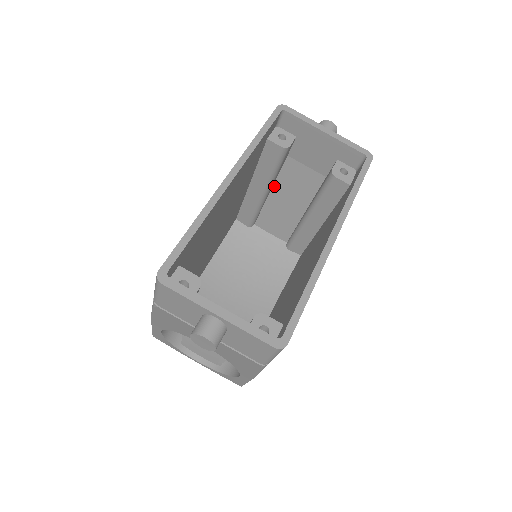
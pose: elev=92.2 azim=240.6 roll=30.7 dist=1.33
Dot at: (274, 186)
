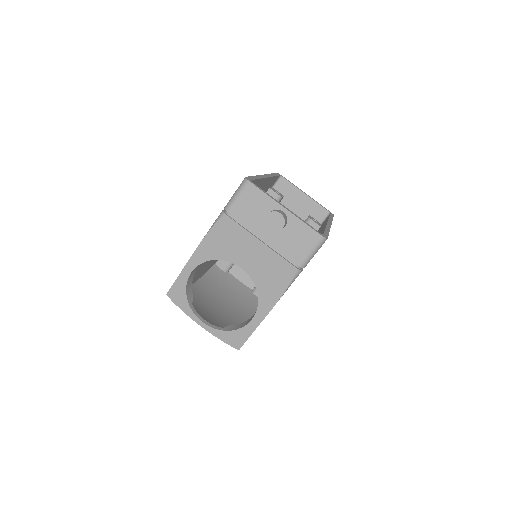
Dot at: occluded
